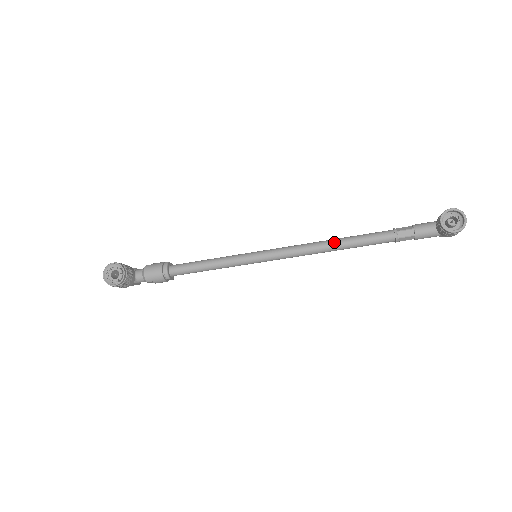
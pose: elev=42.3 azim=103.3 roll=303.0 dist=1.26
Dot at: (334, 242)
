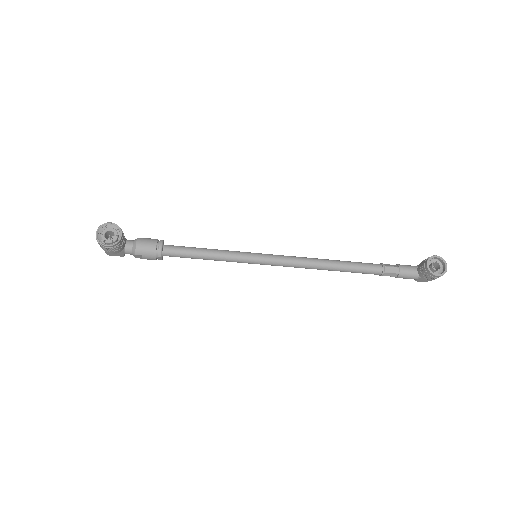
Dot at: (330, 262)
